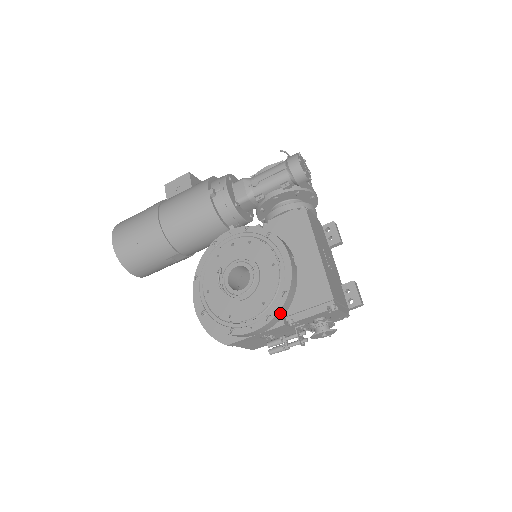
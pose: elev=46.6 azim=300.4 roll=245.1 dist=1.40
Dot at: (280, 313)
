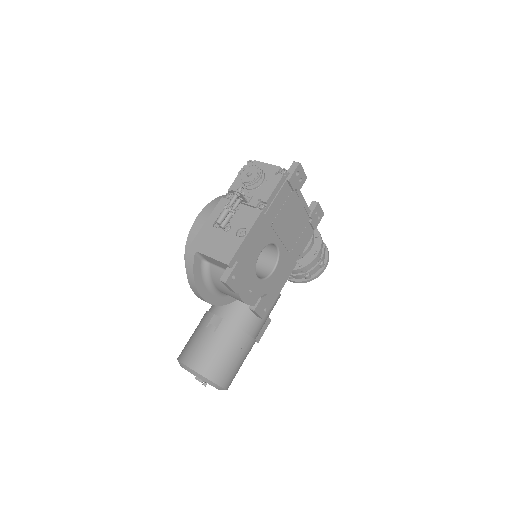
Dot at: occluded
